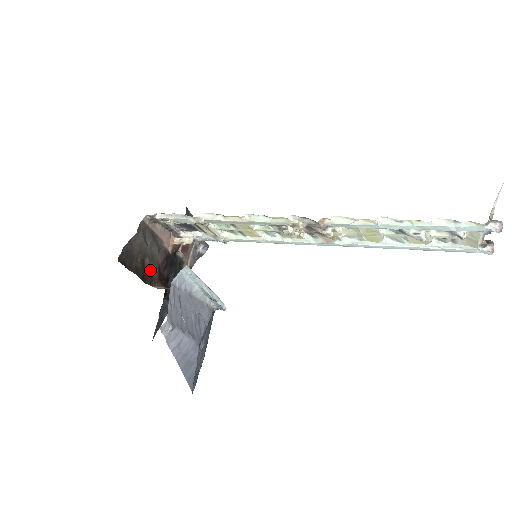
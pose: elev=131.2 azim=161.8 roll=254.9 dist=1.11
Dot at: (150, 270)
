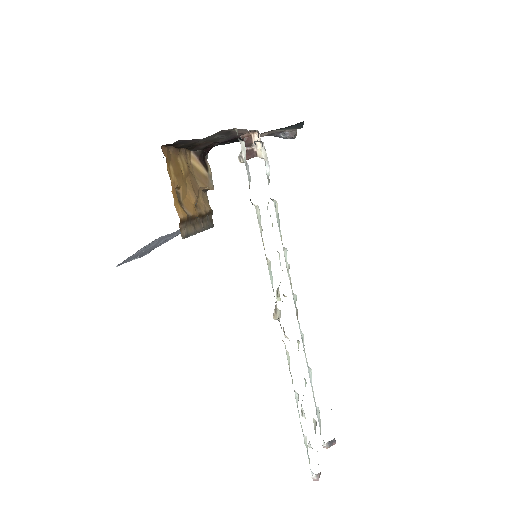
Dot at: (200, 143)
